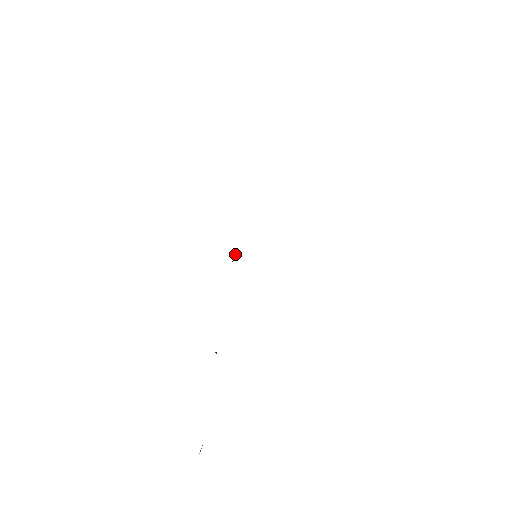
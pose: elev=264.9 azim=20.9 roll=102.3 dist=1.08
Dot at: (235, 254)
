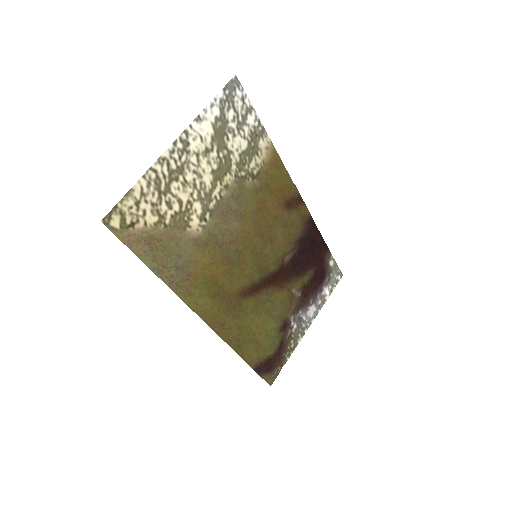
Dot at: (302, 206)
